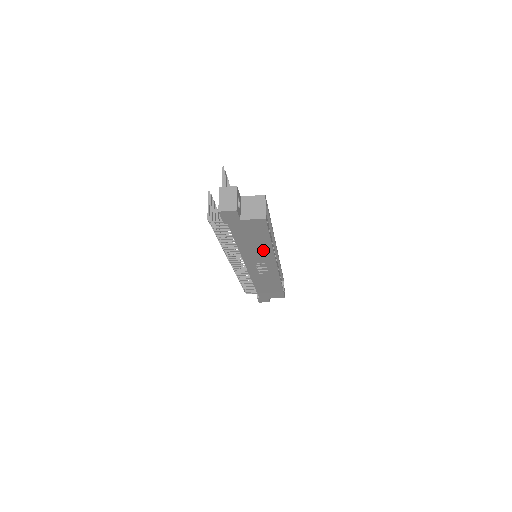
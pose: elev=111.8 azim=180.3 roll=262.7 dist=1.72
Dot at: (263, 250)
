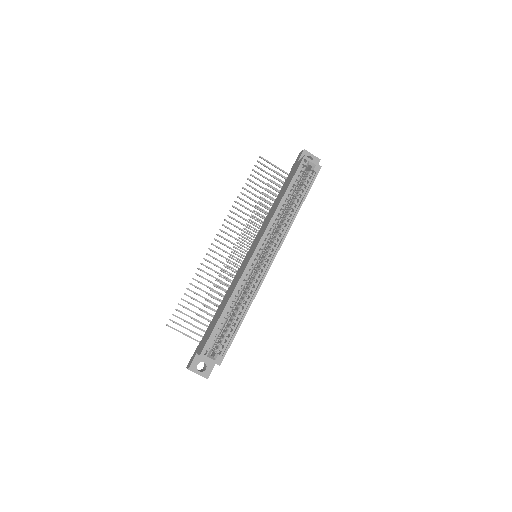
Dot at: occluded
